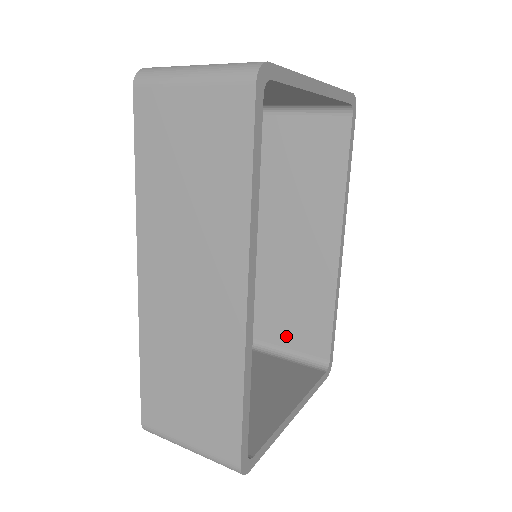
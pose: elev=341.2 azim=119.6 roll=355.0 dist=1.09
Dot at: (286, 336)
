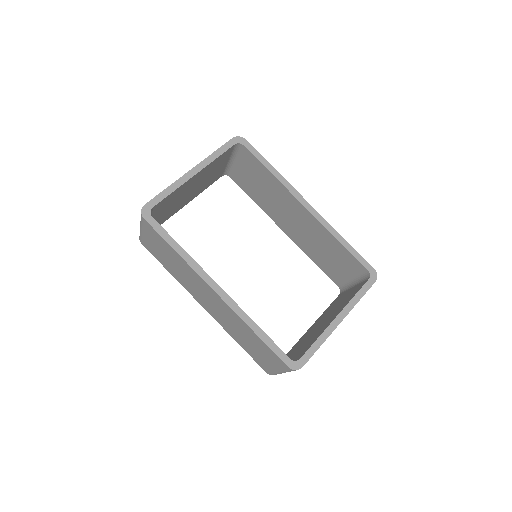
Dot at: (344, 273)
